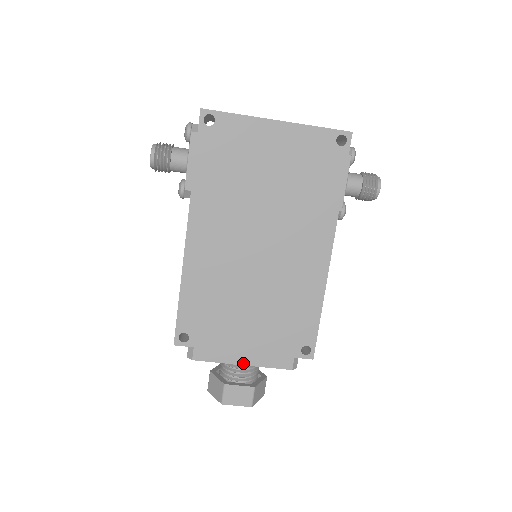
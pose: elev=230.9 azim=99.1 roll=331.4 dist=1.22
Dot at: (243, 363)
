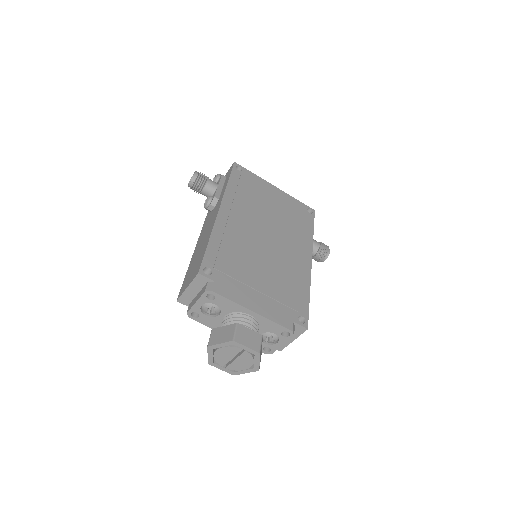
Dot at: (254, 310)
